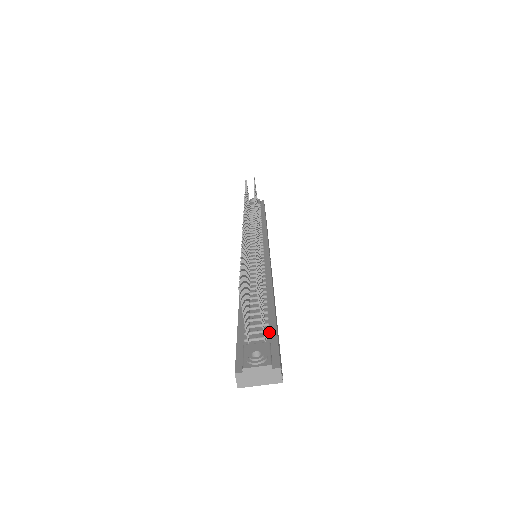
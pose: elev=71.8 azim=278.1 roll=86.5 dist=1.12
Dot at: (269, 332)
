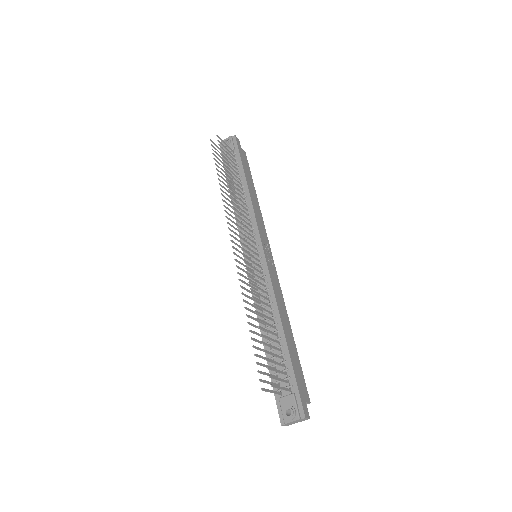
Dot at: (291, 379)
